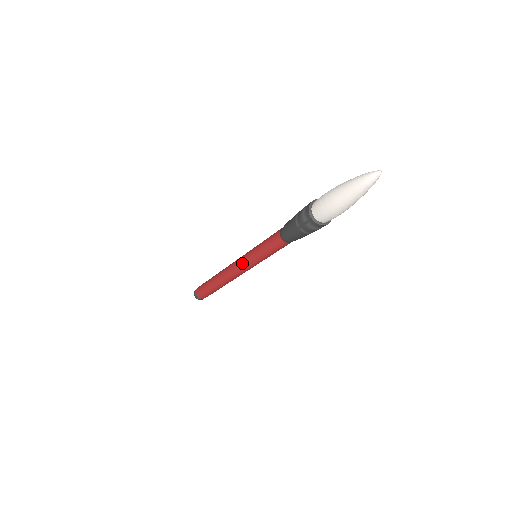
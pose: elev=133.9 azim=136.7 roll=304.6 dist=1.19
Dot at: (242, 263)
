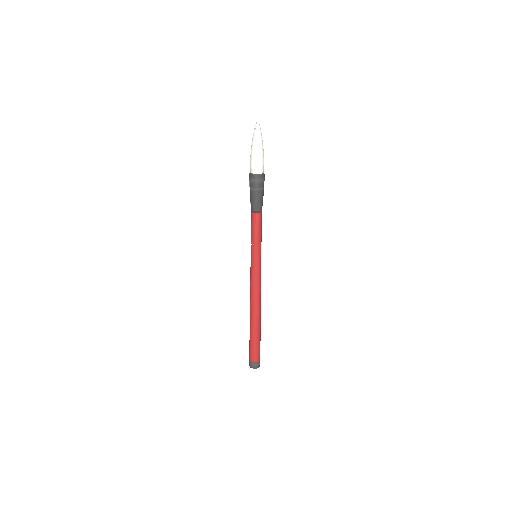
Dot at: (250, 268)
